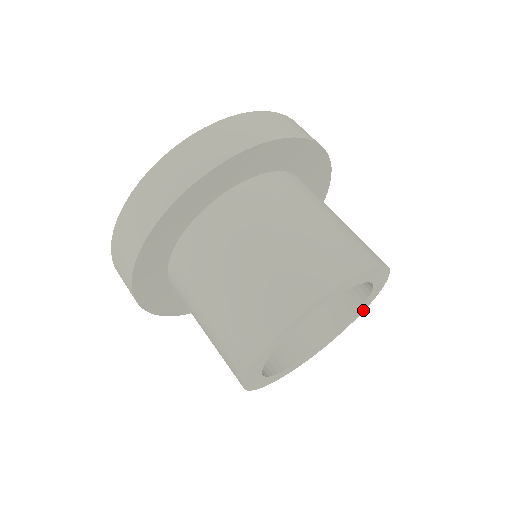
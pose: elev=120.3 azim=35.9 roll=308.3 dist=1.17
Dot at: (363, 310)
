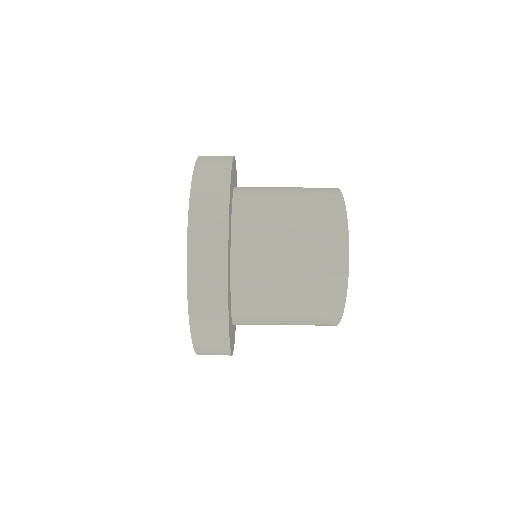
Dot at: occluded
